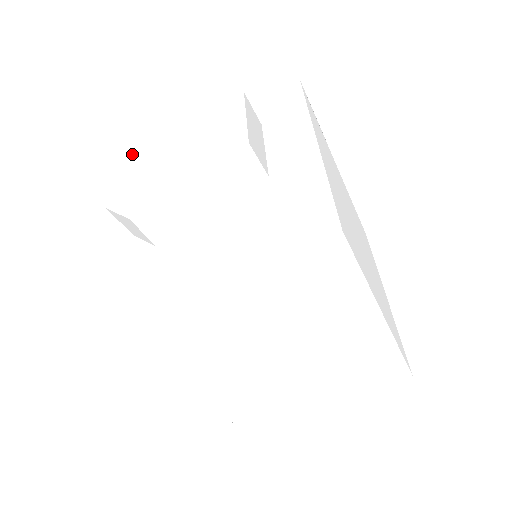
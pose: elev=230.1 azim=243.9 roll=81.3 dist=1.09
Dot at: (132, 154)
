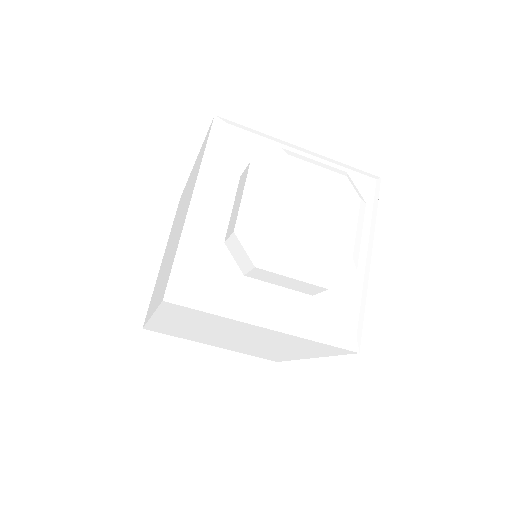
Dot at: (277, 202)
